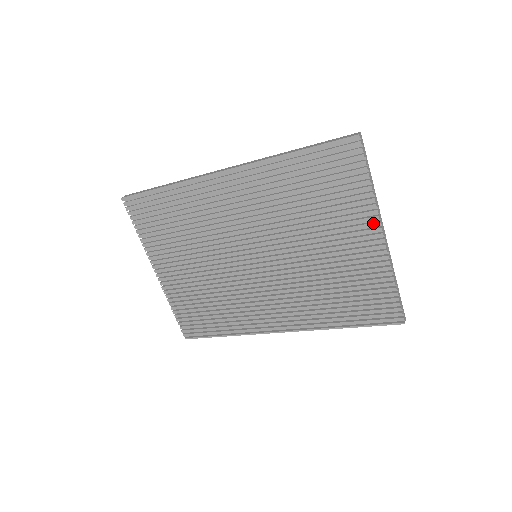
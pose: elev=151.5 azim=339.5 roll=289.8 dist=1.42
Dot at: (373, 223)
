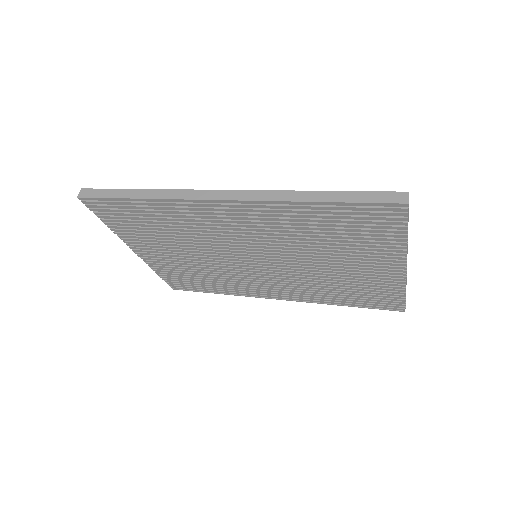
Dot at: (398, 261)
